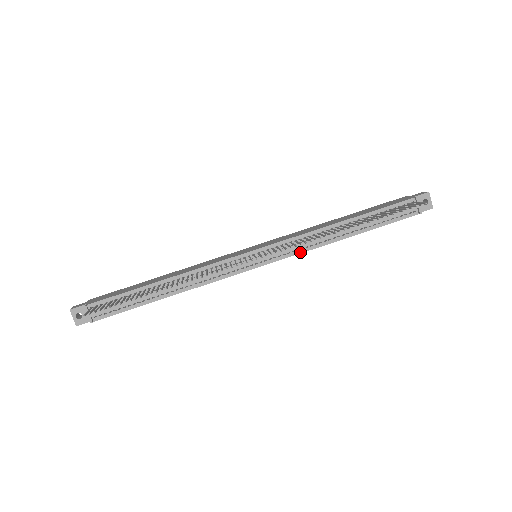
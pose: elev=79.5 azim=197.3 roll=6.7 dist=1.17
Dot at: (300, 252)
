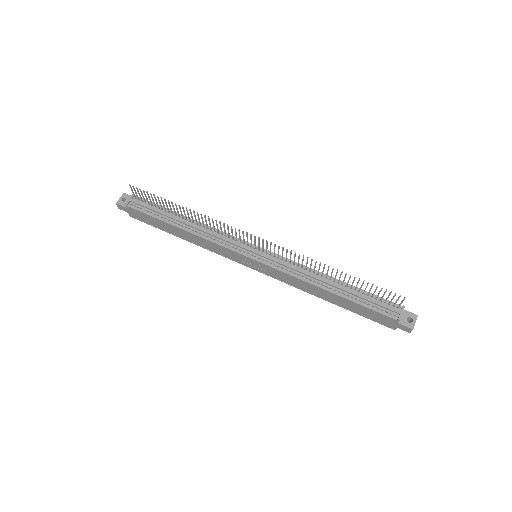
Dot at: (287, 272)
